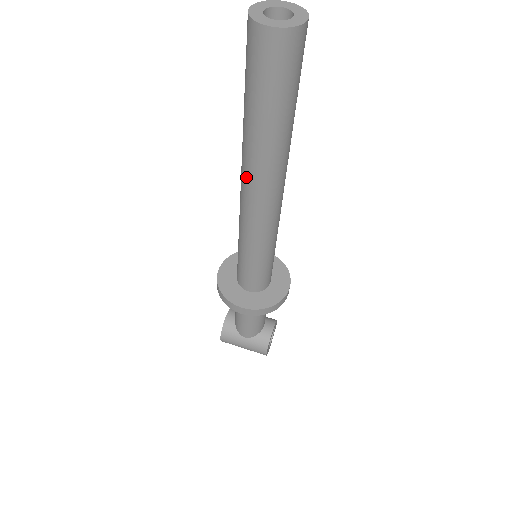
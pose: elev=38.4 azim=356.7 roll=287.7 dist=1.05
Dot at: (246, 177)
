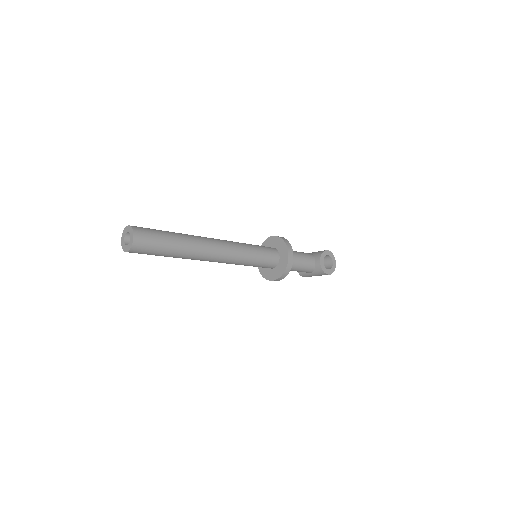
Dot at: occluded
